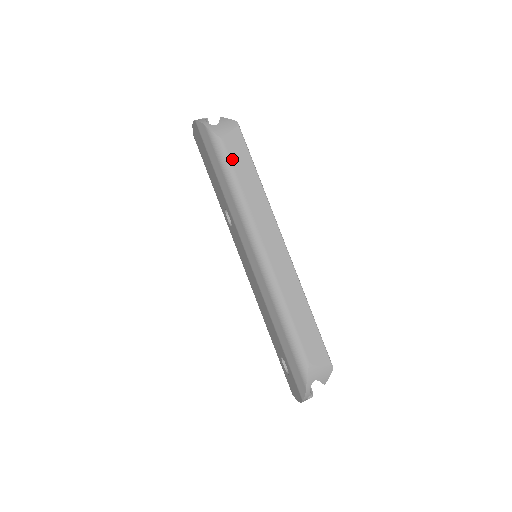
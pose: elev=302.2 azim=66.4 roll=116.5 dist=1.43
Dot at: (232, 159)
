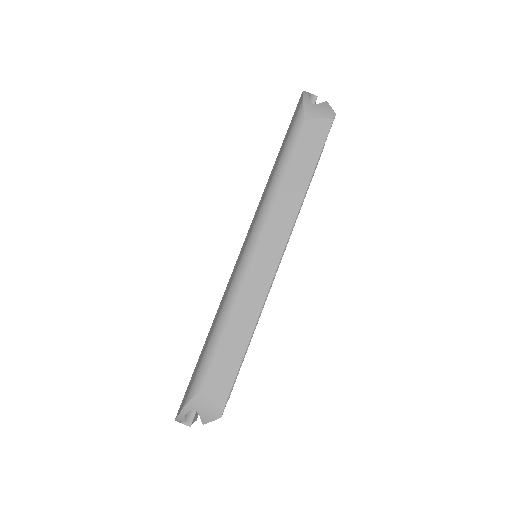
Dot at: (299, 144)
